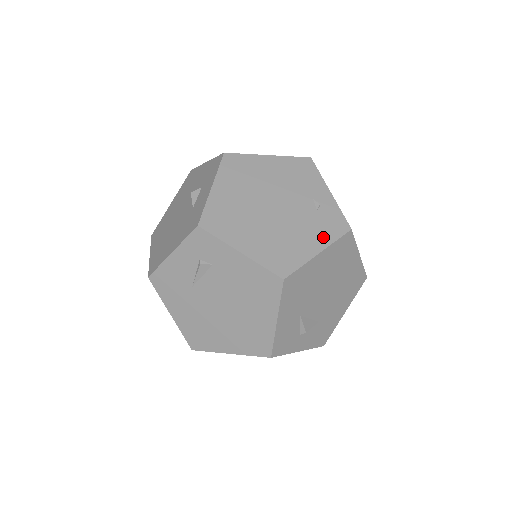
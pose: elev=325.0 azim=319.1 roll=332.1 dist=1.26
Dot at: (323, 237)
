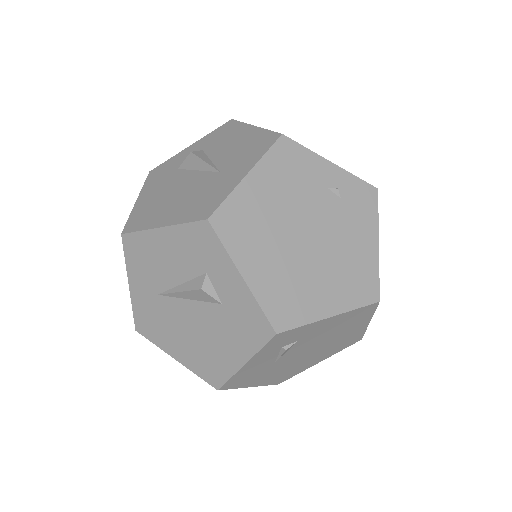
Dot at: (368, 223)
